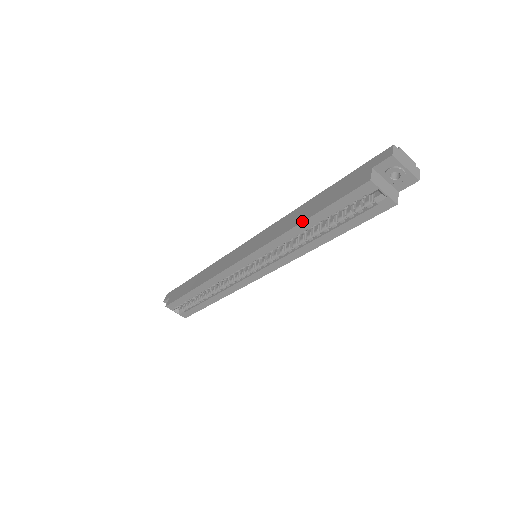
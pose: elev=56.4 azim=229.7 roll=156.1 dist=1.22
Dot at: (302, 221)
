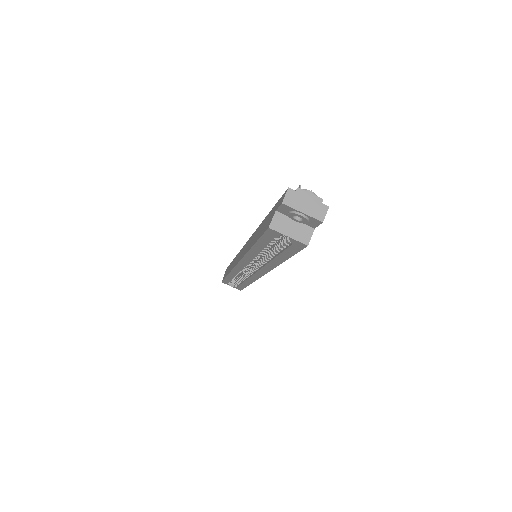
Dot at: (251, 247)
